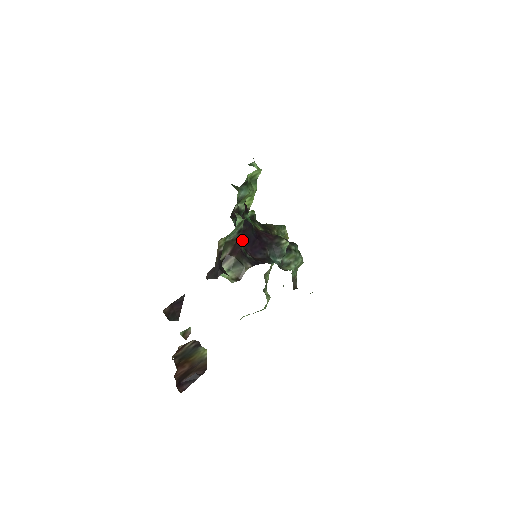
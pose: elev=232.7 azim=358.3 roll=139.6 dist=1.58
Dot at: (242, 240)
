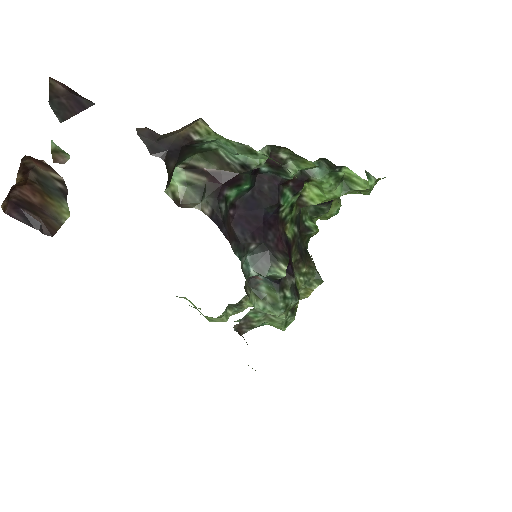
Dot at: (246, 194)
